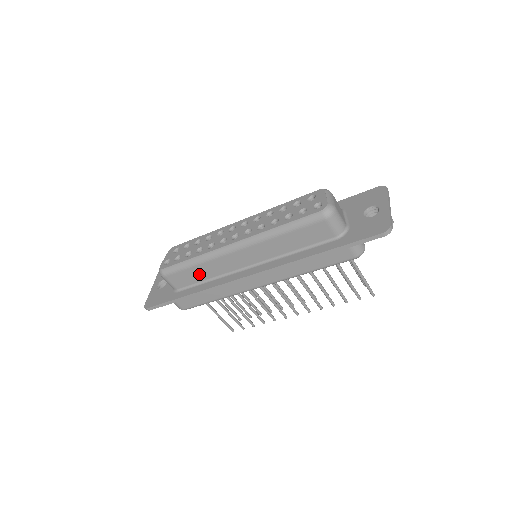
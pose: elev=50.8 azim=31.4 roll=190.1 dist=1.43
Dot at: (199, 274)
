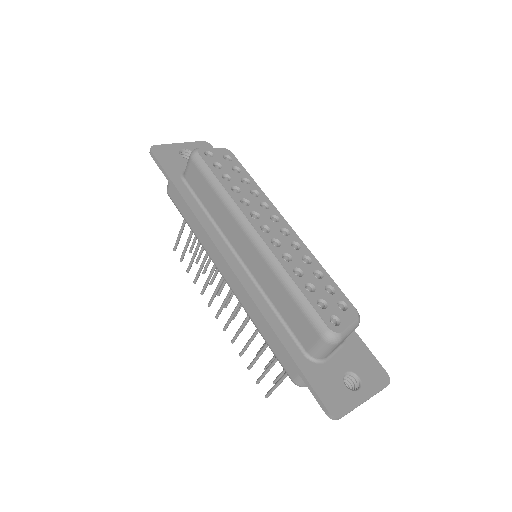
Dot at: (209, 199)
